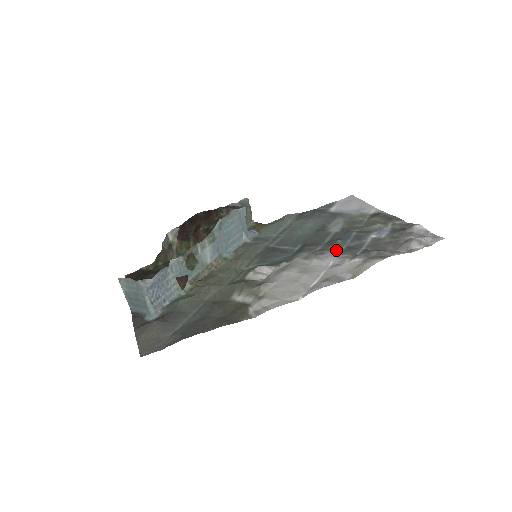
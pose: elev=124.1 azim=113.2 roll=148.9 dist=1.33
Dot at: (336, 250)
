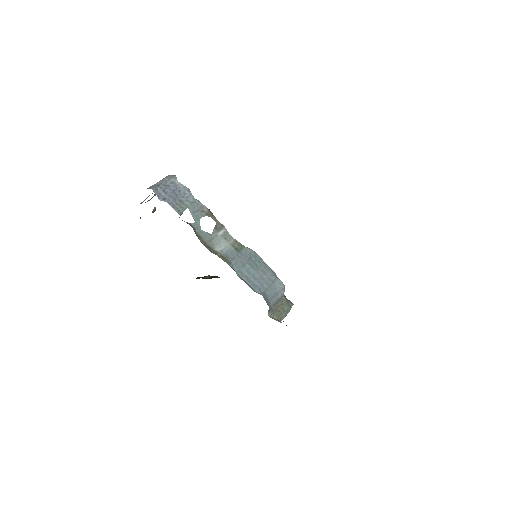
Dot at: occluded
